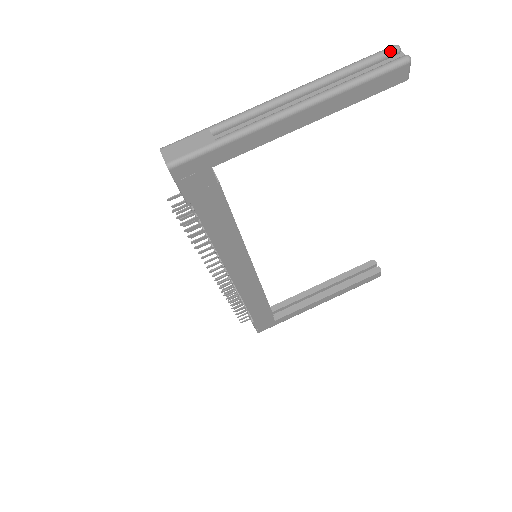
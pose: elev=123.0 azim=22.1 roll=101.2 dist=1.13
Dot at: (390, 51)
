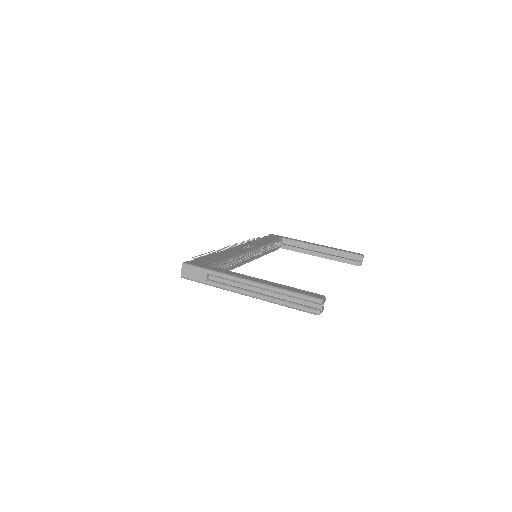
Dot at: (314, 302)
